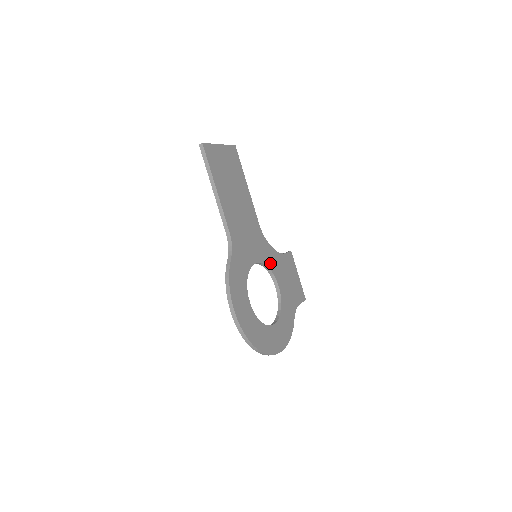
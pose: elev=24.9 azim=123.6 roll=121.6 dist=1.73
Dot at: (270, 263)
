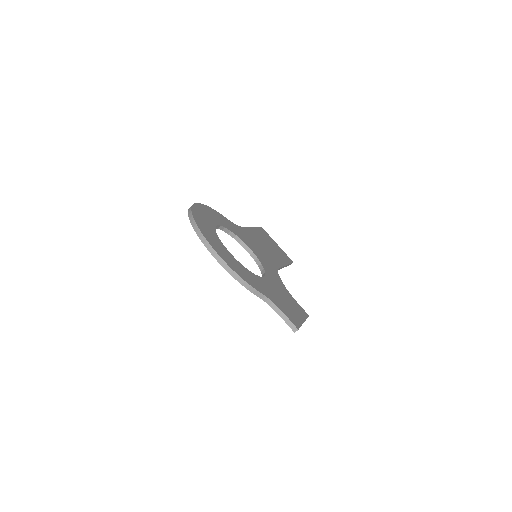
Dot at: (268, 271)
